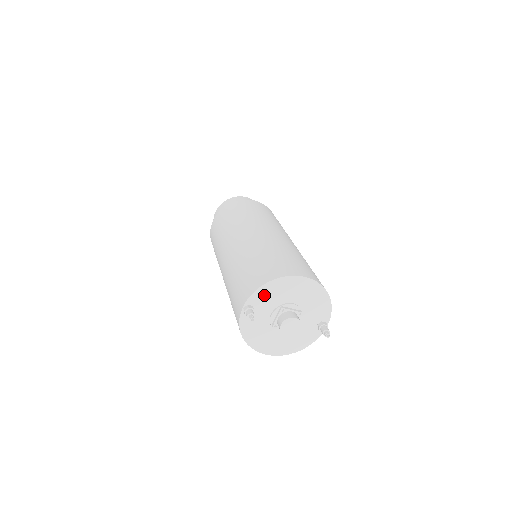
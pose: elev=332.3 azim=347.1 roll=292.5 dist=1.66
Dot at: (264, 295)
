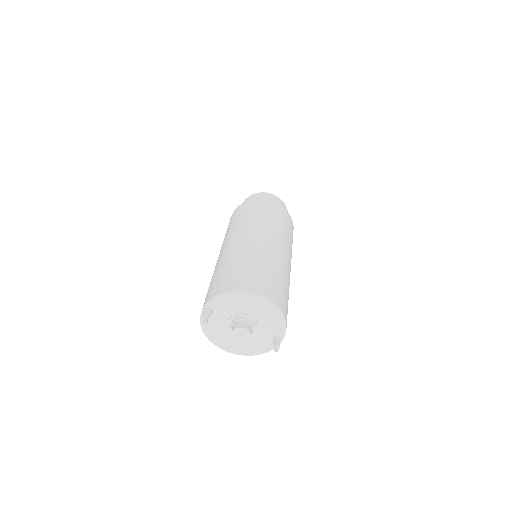
Dot at: (222, 302)
